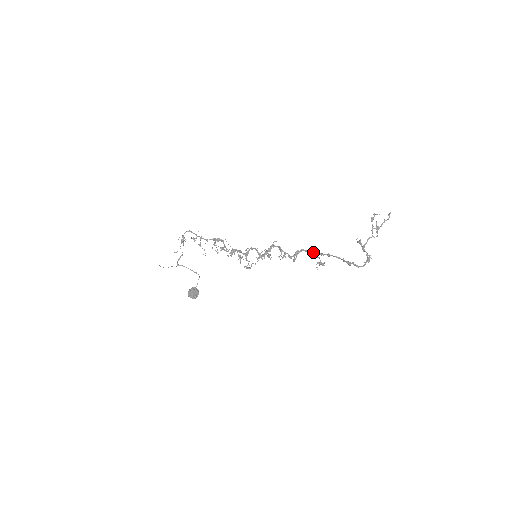
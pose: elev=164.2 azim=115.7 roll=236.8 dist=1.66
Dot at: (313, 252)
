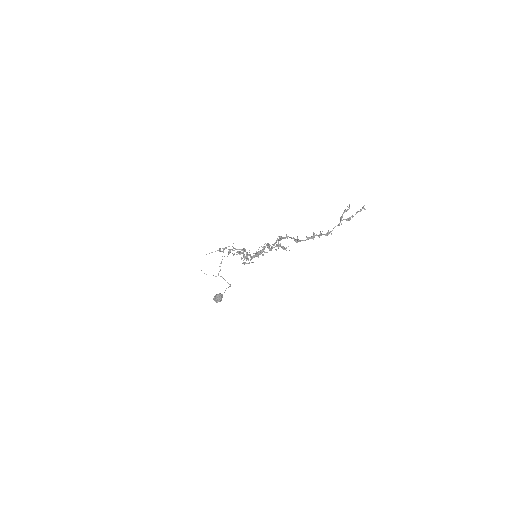
Dot at: (278, 236)
